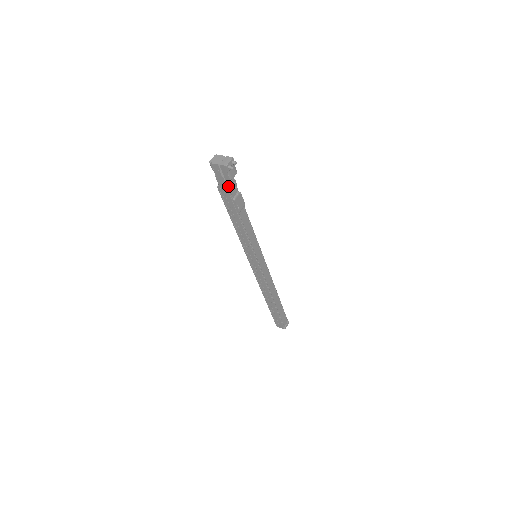
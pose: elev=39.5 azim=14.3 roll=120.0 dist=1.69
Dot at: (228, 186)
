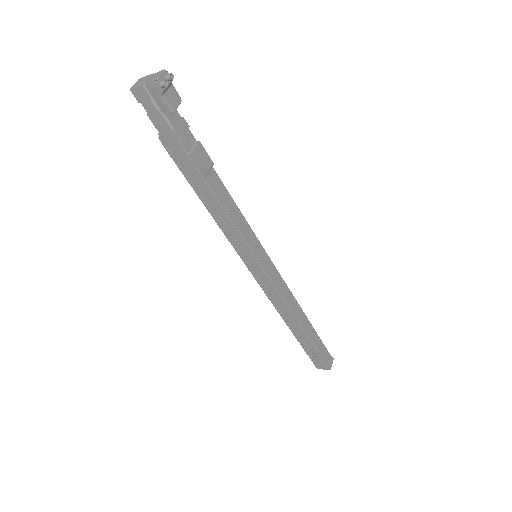
Dot at: (173, 128)
